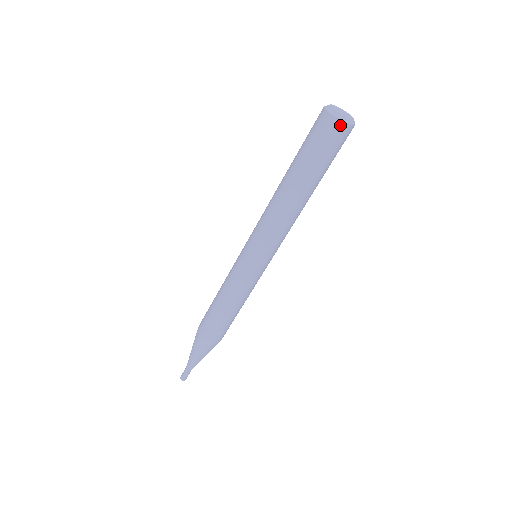
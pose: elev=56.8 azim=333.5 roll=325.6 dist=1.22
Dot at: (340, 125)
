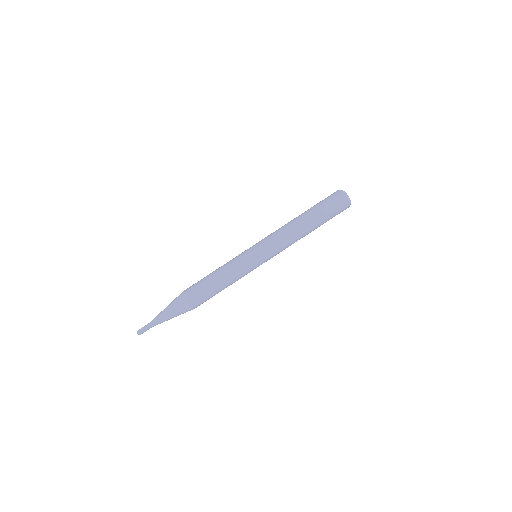
Dot at: (344, 198)
